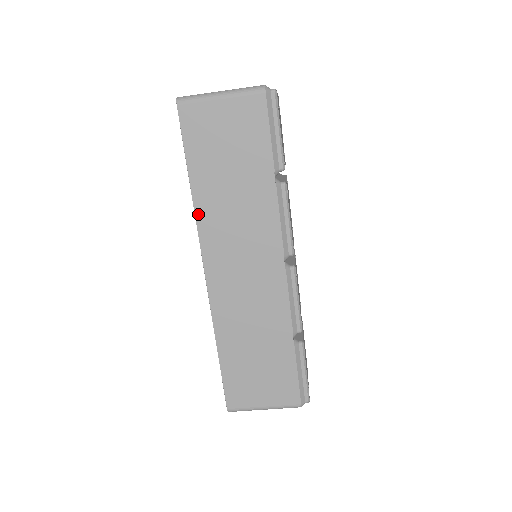
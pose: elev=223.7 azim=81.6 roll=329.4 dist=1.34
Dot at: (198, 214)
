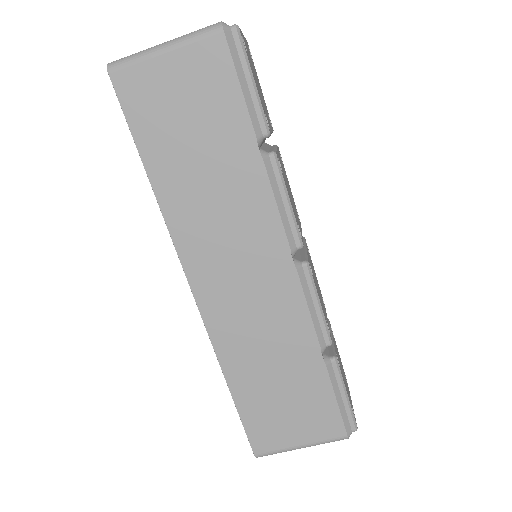
Dot at: (167, 216)
